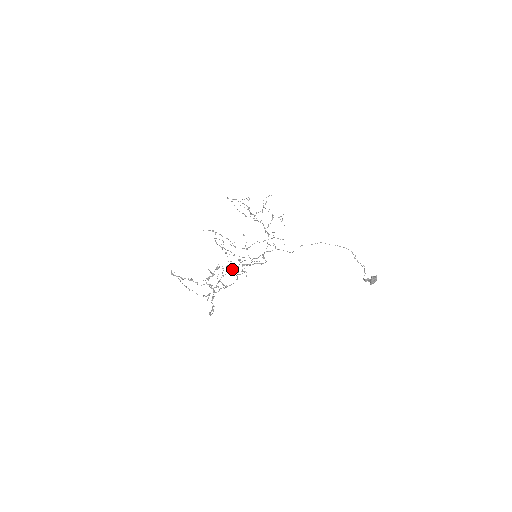
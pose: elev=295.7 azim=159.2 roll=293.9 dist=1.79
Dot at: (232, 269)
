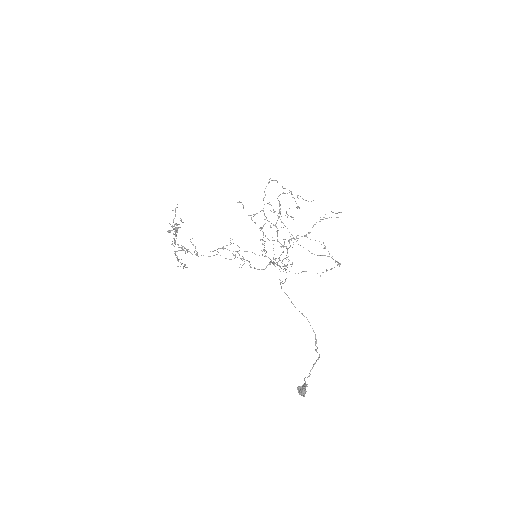
Dot at: occluded
